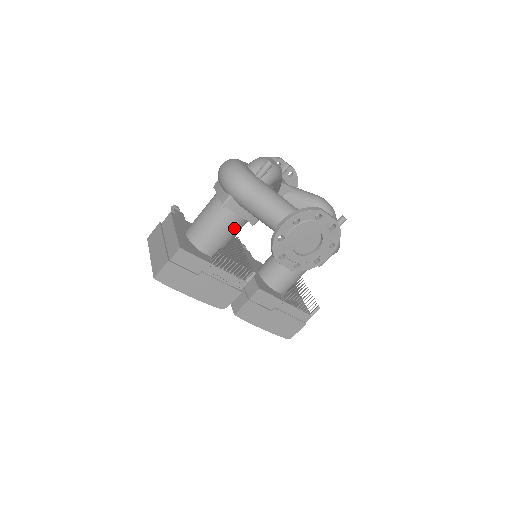
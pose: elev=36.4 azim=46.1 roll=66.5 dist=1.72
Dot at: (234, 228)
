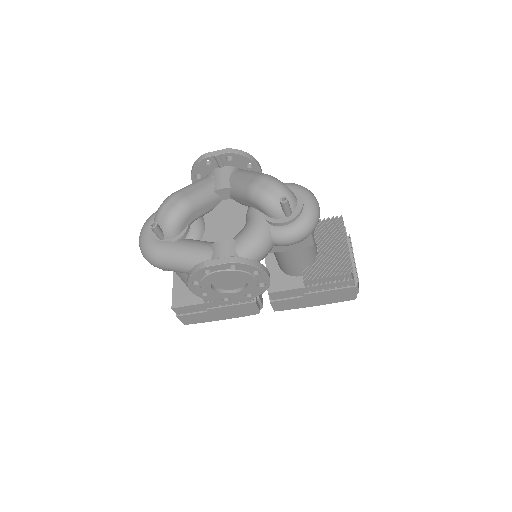
Dot at: occluded
